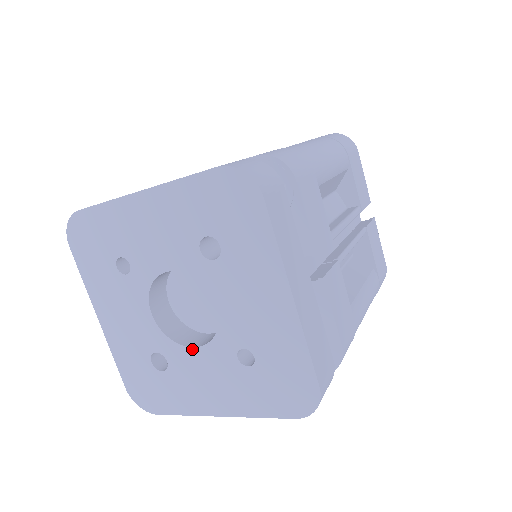
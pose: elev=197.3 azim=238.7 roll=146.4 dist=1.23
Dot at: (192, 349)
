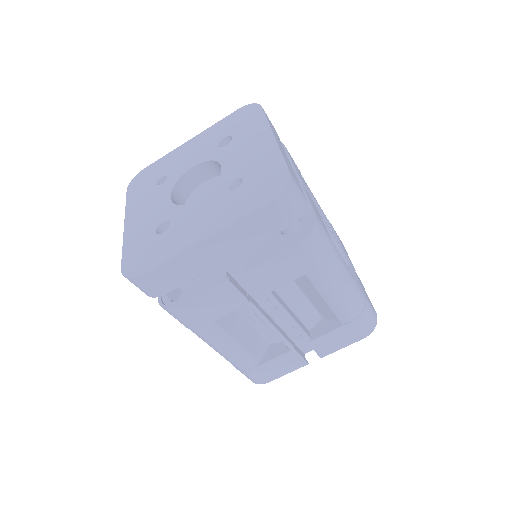
Dot at: (195, 202)
